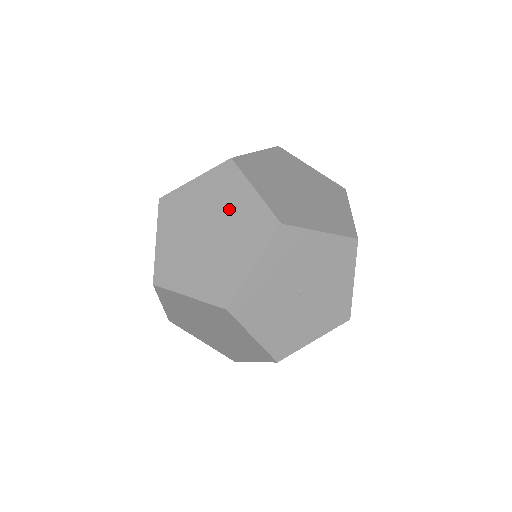
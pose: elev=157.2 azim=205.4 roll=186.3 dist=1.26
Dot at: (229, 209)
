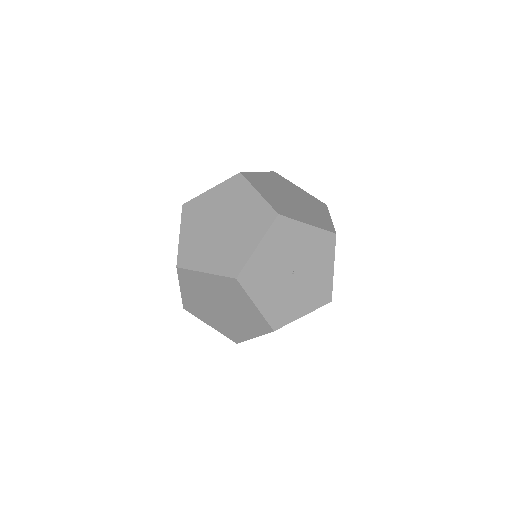
Dot at: (238, 207)
